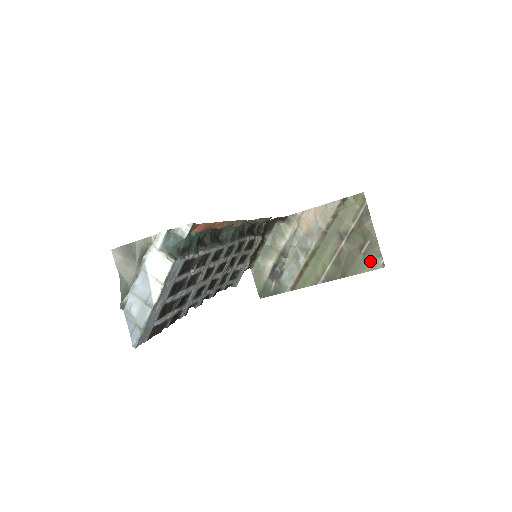
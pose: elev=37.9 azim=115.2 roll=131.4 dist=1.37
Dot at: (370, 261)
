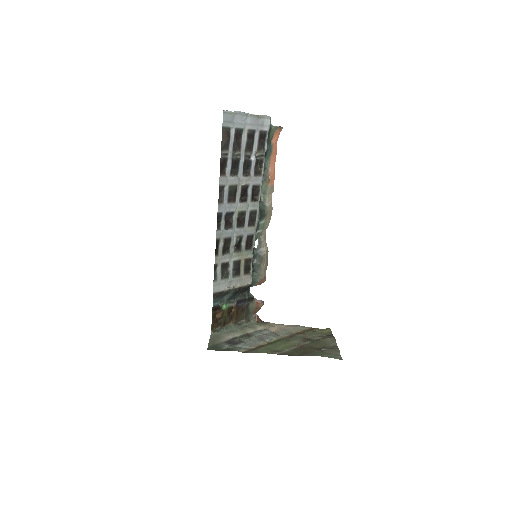
Dot at: (329, 353)
